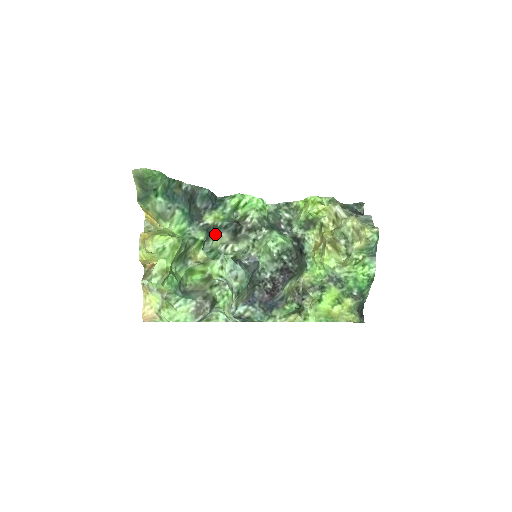
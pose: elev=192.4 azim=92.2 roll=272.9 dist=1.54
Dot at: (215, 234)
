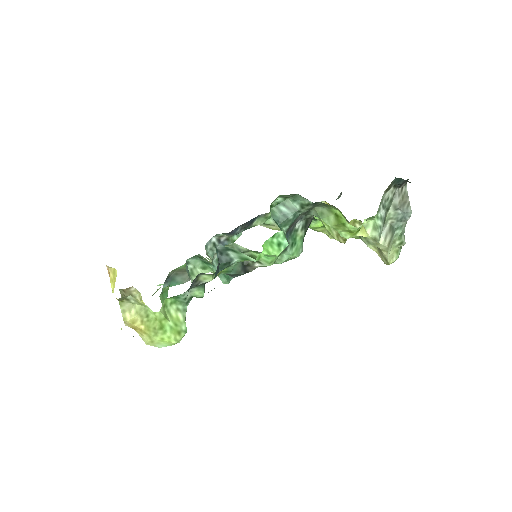
Dot at: (211, 267)
